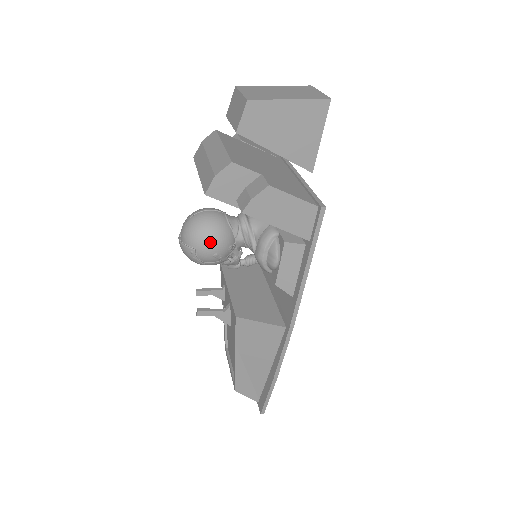
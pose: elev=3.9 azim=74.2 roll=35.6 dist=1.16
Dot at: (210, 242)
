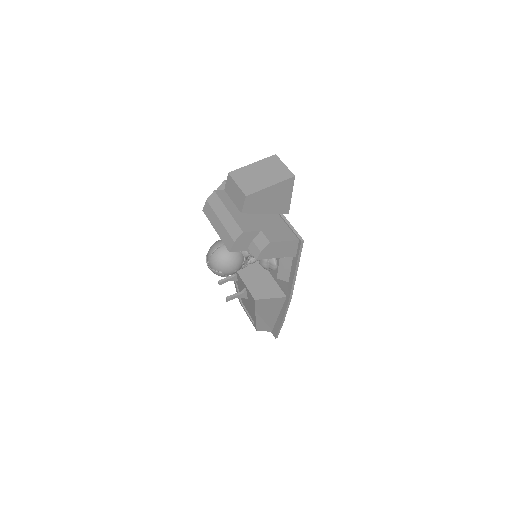
Dot at: (231, 266)
